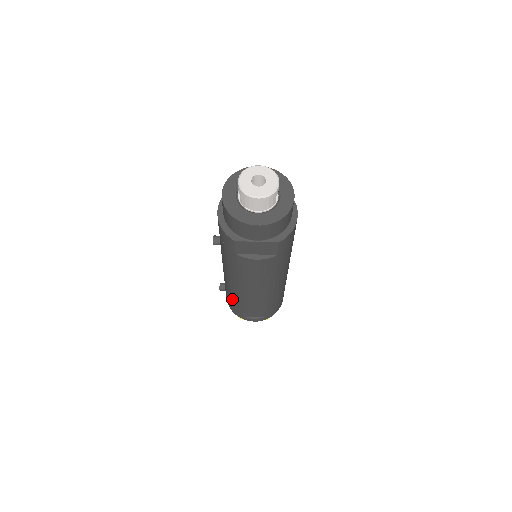
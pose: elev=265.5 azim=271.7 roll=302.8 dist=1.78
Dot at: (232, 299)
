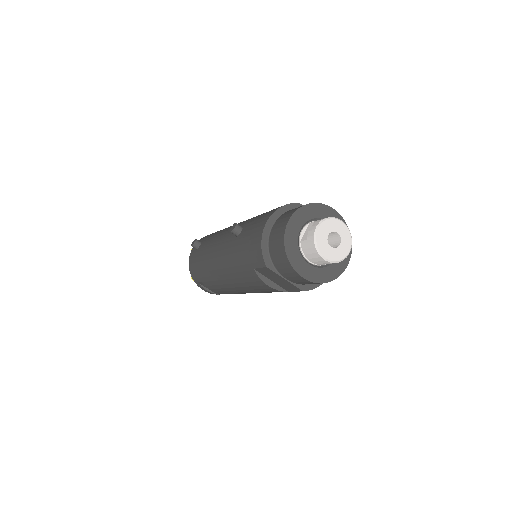
Dot at: (202, 268)
